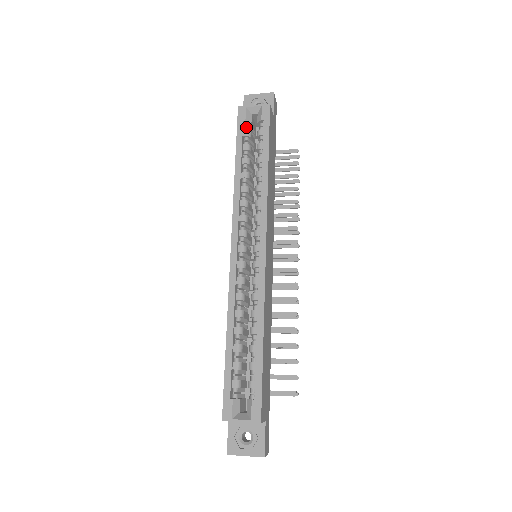
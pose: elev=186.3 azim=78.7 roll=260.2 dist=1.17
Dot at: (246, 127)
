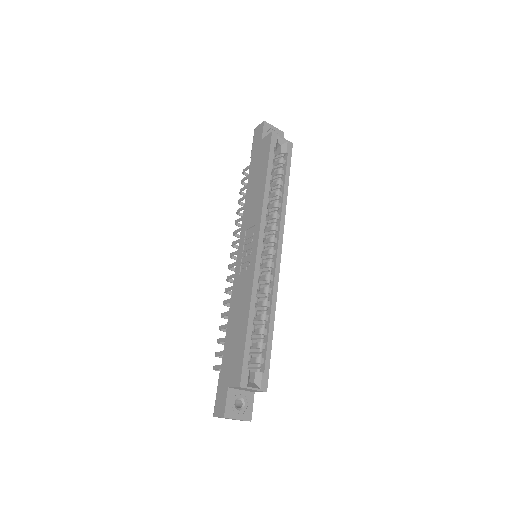
Dot at: (273, 151)
